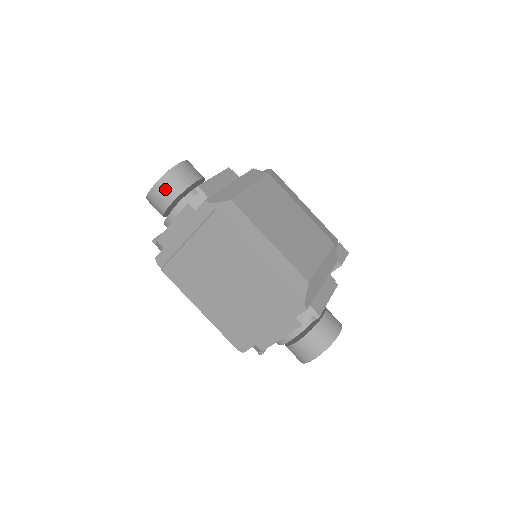
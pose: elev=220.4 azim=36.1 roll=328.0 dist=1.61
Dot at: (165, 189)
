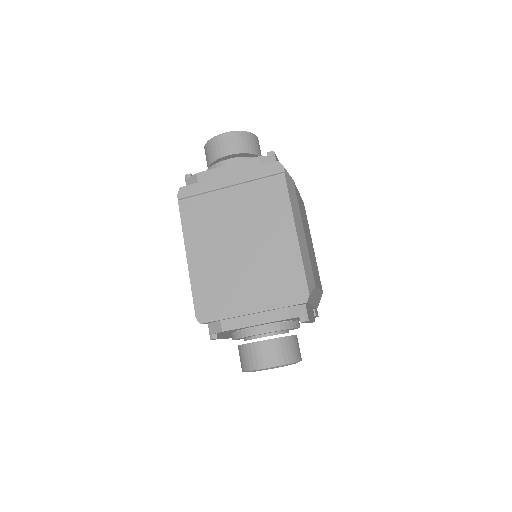
Dot at: (237, 140)
